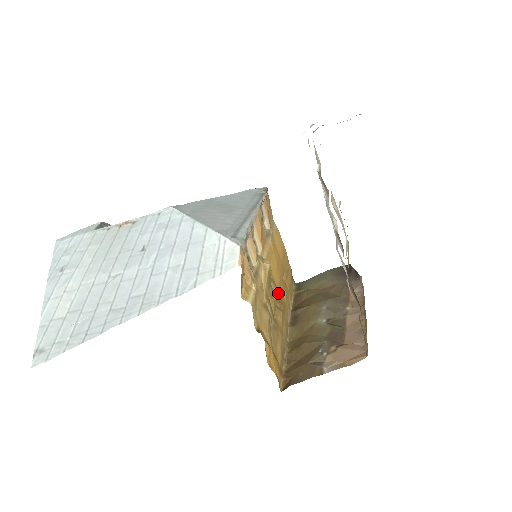
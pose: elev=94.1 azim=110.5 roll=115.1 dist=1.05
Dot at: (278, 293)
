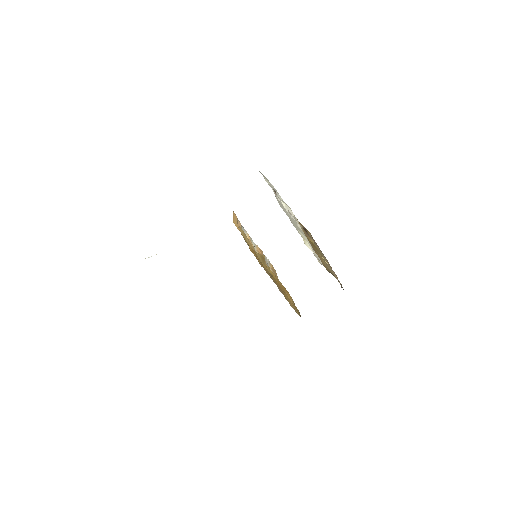
Dot at: occluded
